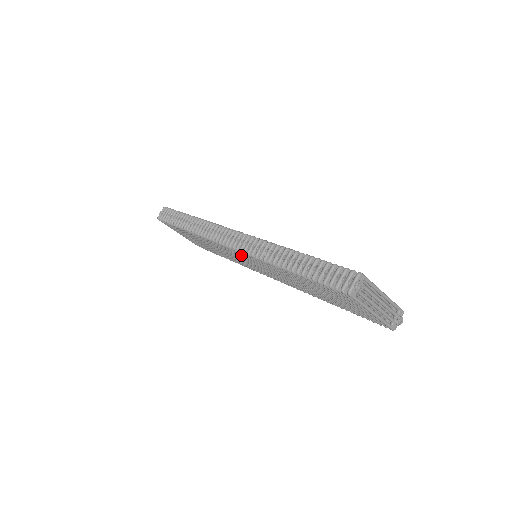
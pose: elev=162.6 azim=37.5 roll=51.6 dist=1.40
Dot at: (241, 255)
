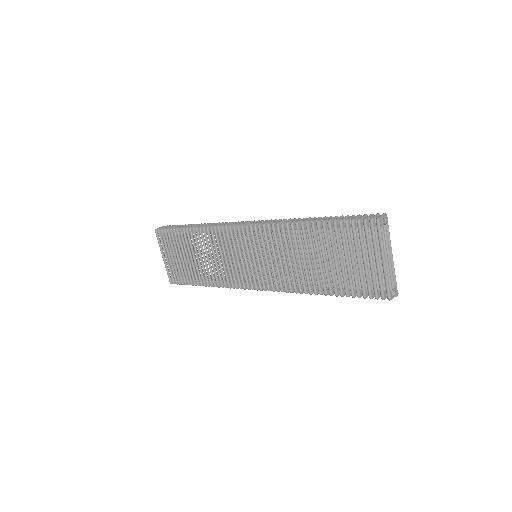
Dot at: (252, 237)
